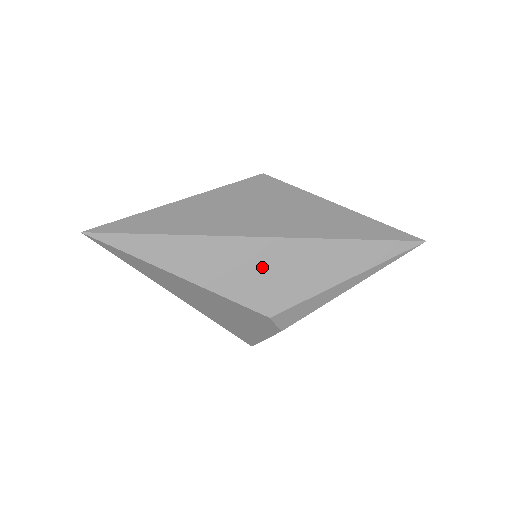
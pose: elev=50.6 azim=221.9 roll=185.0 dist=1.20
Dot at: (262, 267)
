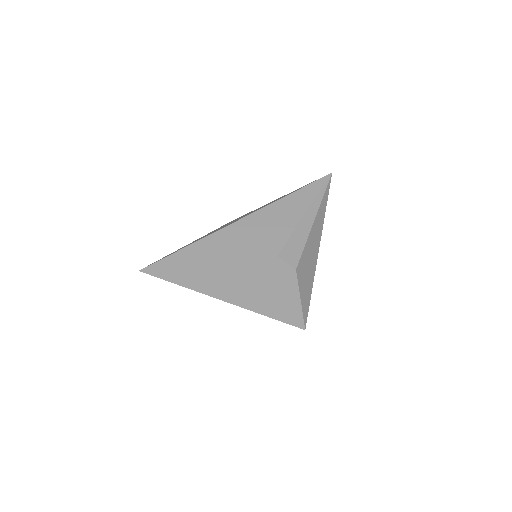
Dot at: (251, 233)
